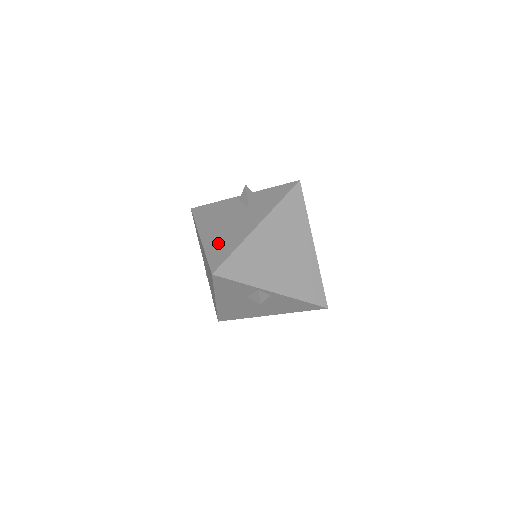
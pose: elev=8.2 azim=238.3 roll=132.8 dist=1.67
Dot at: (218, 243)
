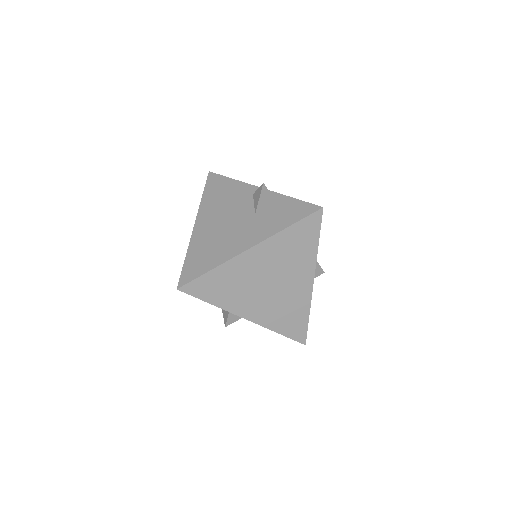
Dot at: (203, 247)
